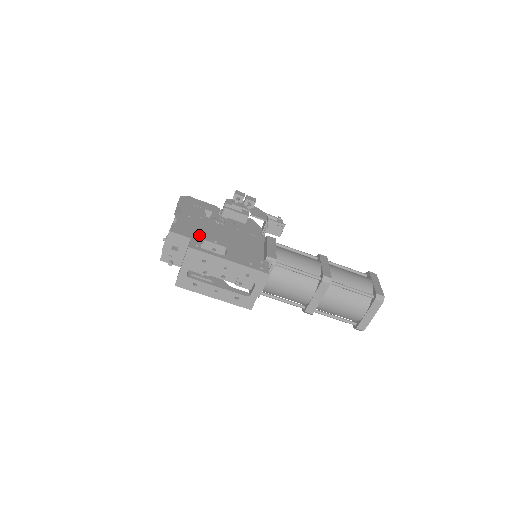
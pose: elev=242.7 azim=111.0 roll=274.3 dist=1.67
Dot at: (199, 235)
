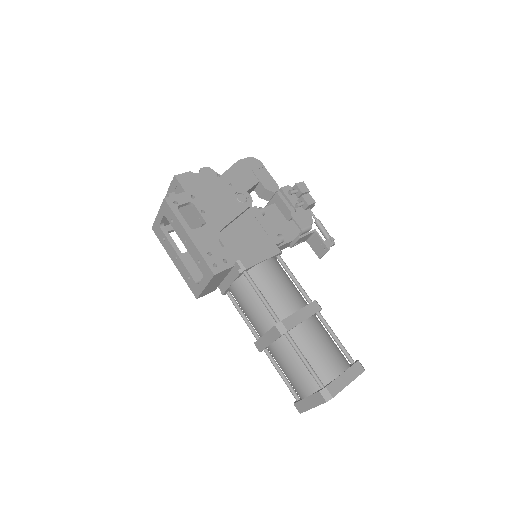
Dot at: (194, 196)
